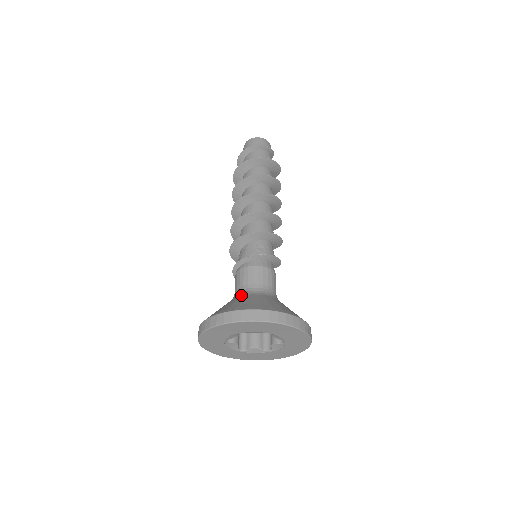
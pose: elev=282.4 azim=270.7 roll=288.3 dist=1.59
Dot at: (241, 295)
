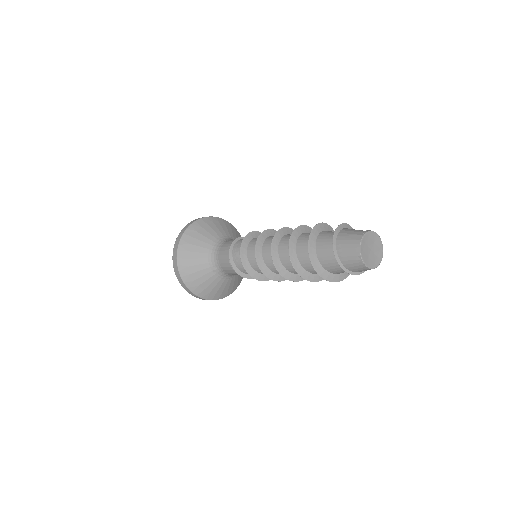
Dot at: (210, 267)
